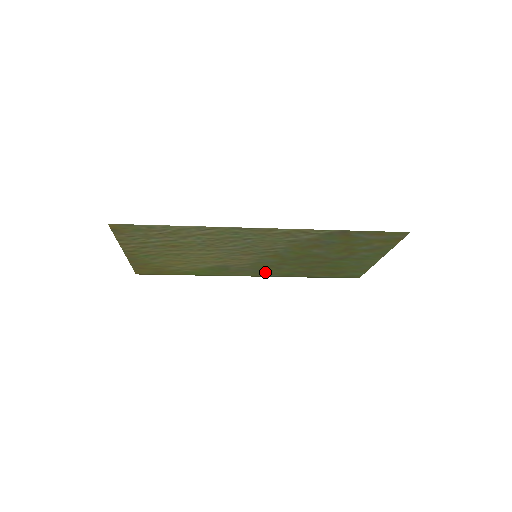
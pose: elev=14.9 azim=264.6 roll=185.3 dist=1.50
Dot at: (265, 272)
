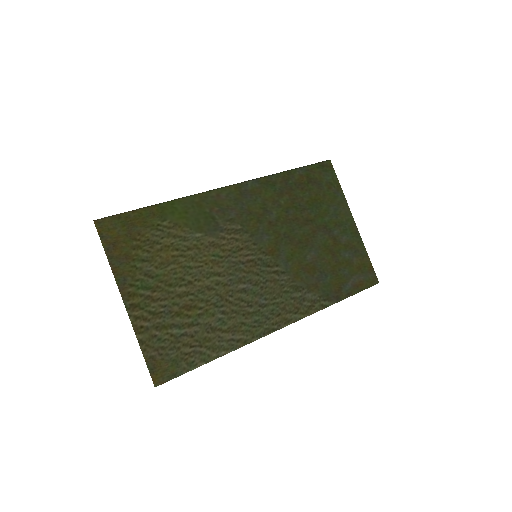
Dot at: (249, 198)
